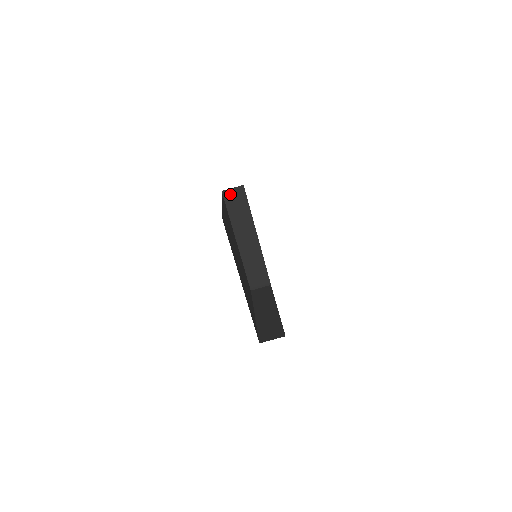
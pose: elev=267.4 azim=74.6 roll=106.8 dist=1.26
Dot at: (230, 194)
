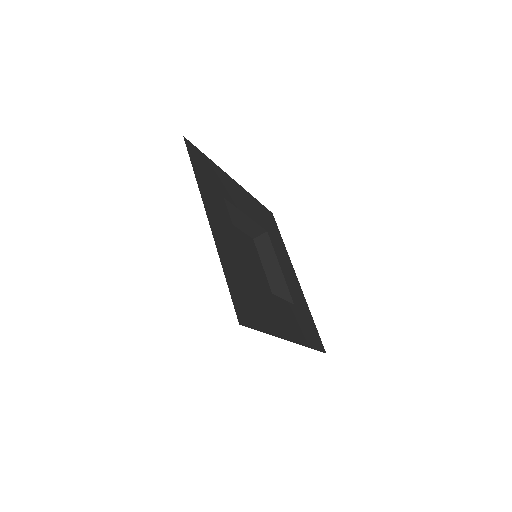
Dot at: occluded
